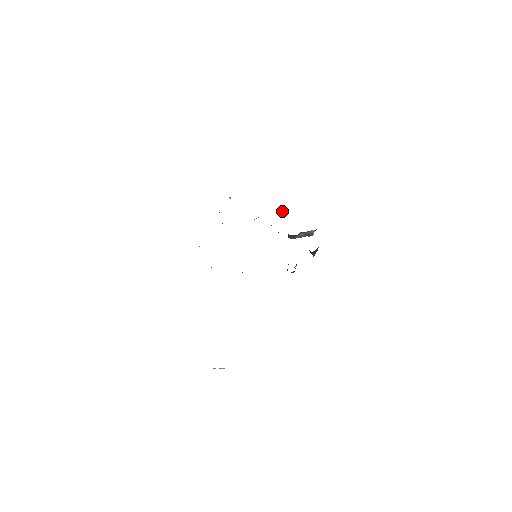
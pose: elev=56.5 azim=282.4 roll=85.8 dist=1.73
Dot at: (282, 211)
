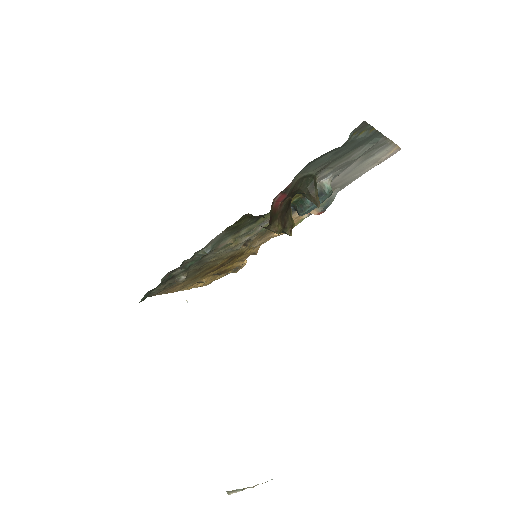
Dot at: (313, 210)
